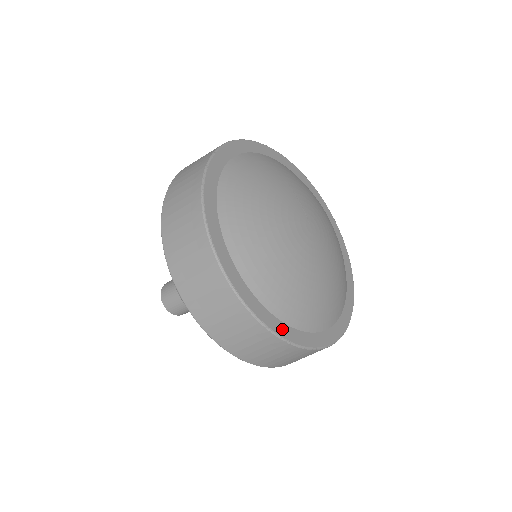
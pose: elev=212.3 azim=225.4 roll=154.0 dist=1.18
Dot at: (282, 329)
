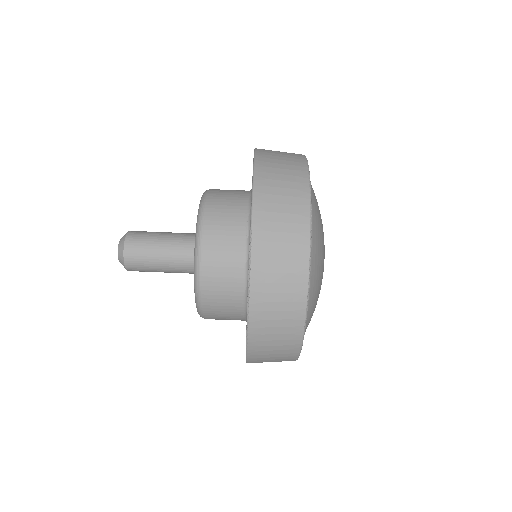
Dot at: occluded
